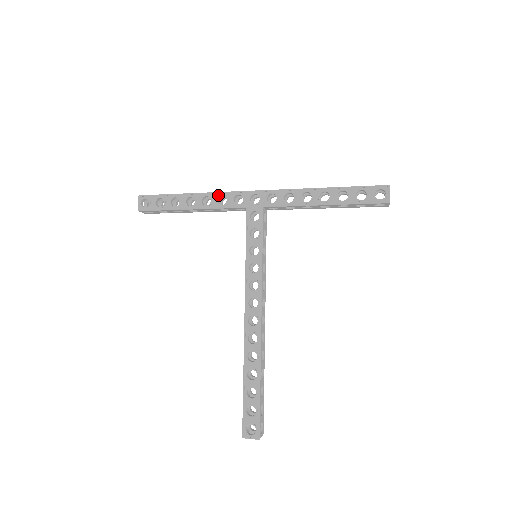
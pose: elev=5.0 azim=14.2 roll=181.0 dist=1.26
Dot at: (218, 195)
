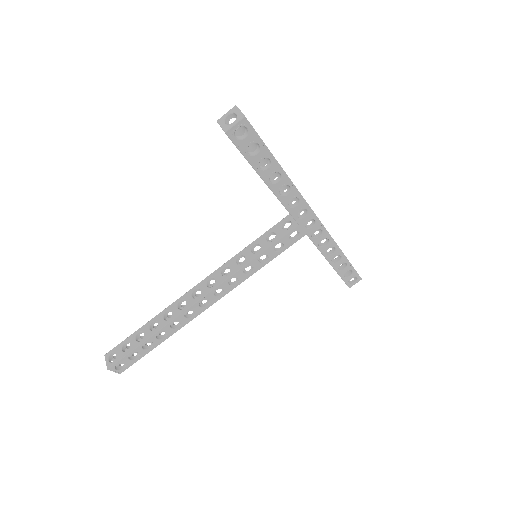
Dot at: (297, 196)
